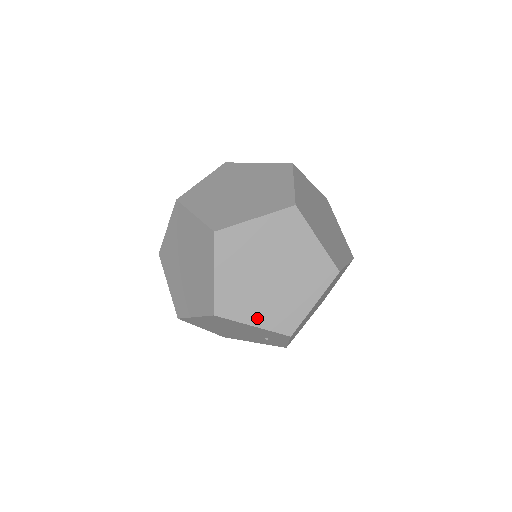
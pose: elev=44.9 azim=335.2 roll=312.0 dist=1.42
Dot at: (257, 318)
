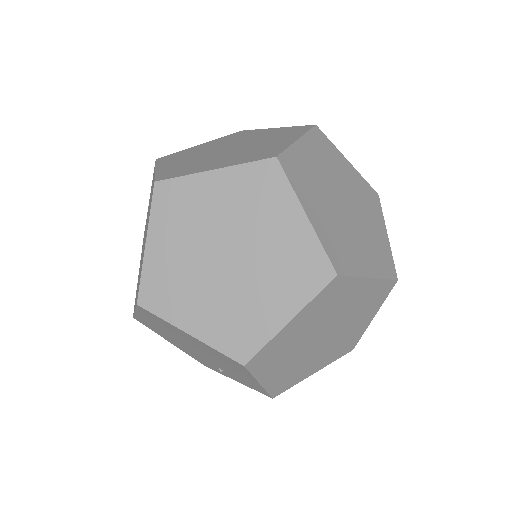
Dot at: (271, 377)
